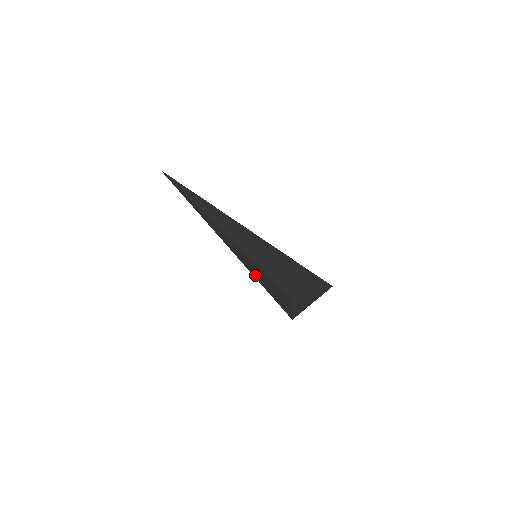
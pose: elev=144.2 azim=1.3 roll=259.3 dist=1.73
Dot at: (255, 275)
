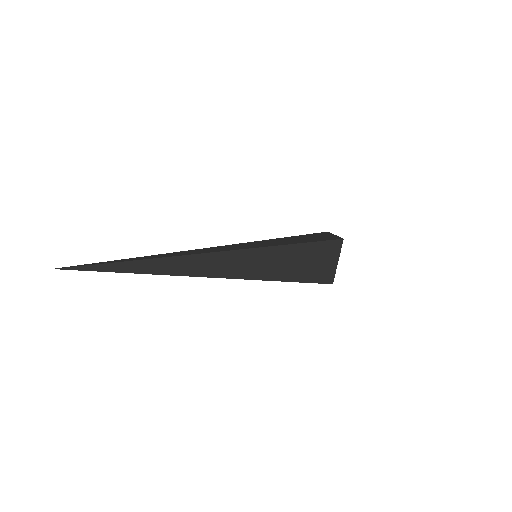
Dot at: (271, 275)
